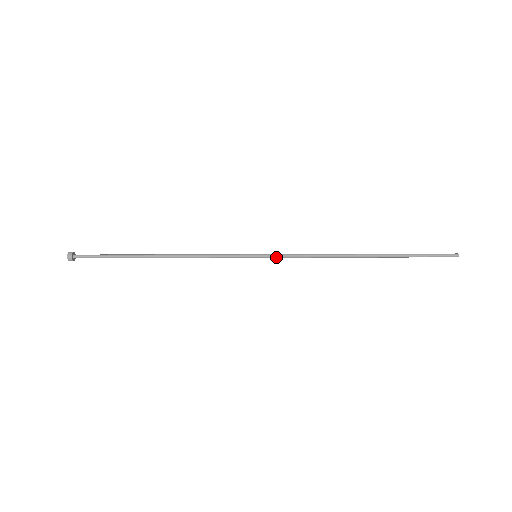
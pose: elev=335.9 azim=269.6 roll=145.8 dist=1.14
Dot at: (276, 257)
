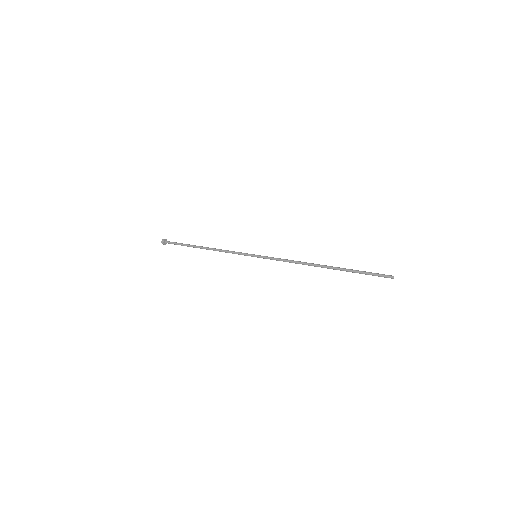
Dot at: (267, 258)
